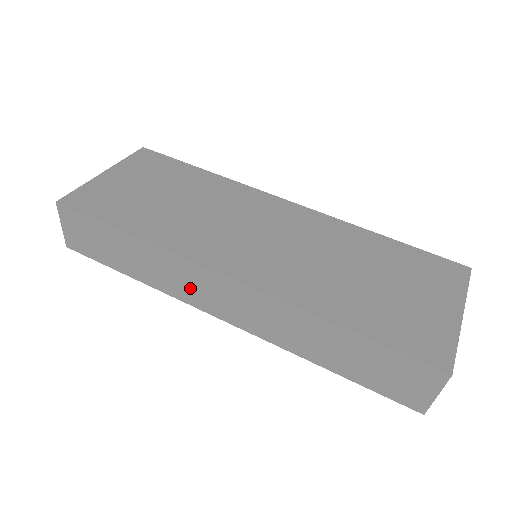
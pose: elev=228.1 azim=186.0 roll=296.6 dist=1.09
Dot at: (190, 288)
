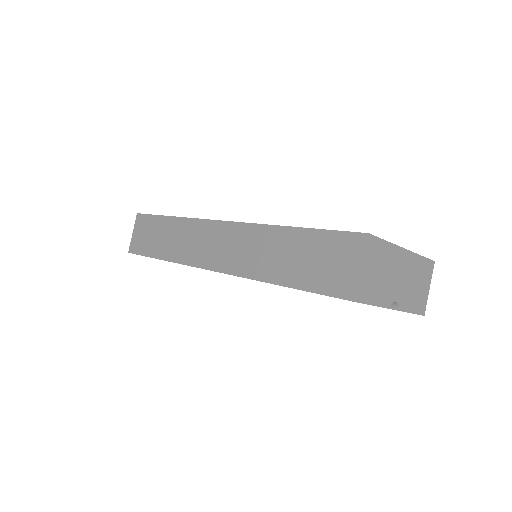
Dot at: (196, 247)
